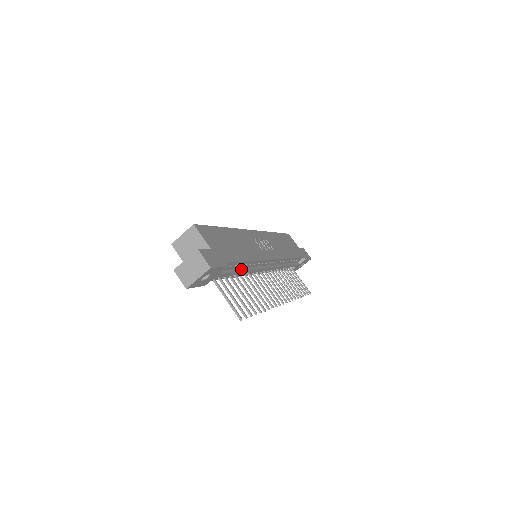
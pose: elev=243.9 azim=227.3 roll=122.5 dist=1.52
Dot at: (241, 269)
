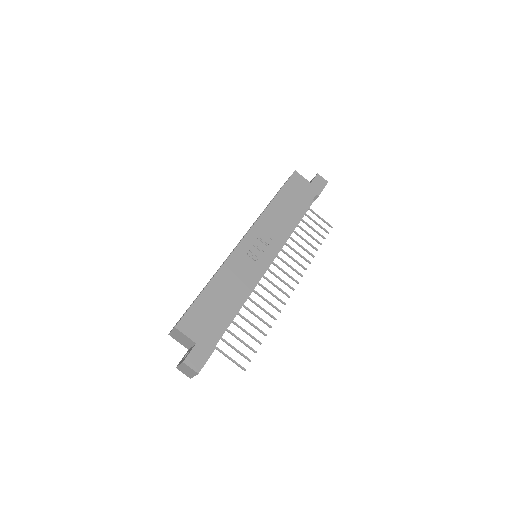
Dot at: (237, 310)
